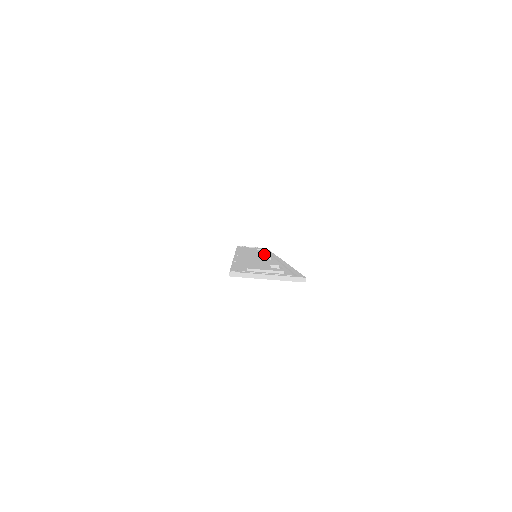
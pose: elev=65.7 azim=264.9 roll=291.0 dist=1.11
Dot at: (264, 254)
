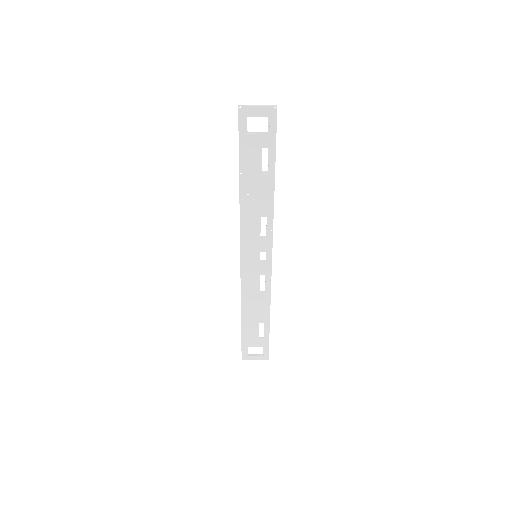
Dot at: (262, 265)
